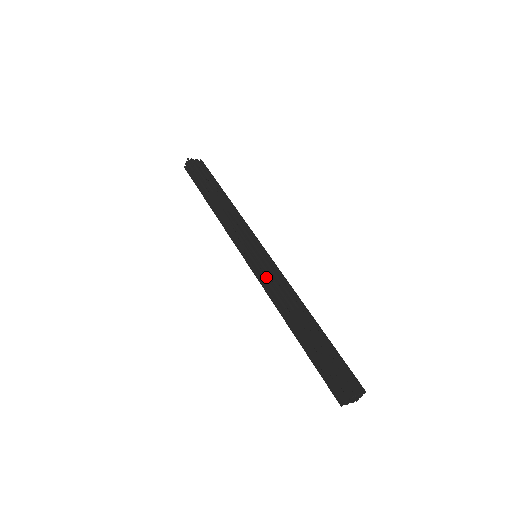
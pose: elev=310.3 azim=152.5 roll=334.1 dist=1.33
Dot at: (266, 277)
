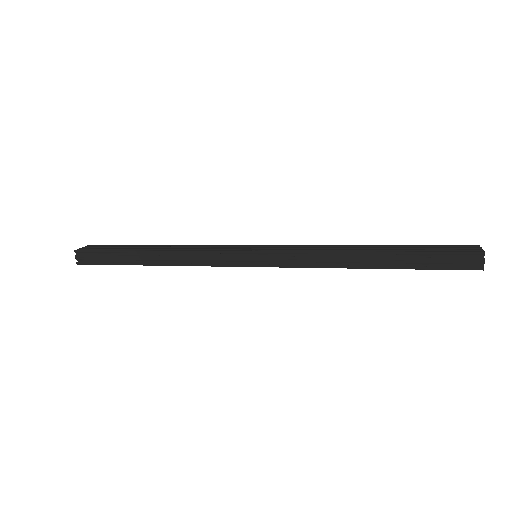
Dot at: (293, 255)
